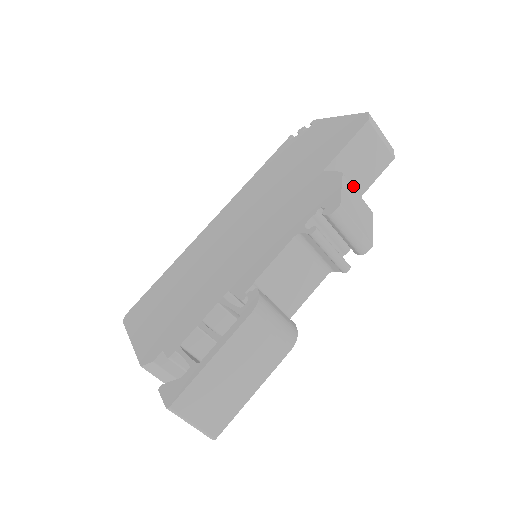
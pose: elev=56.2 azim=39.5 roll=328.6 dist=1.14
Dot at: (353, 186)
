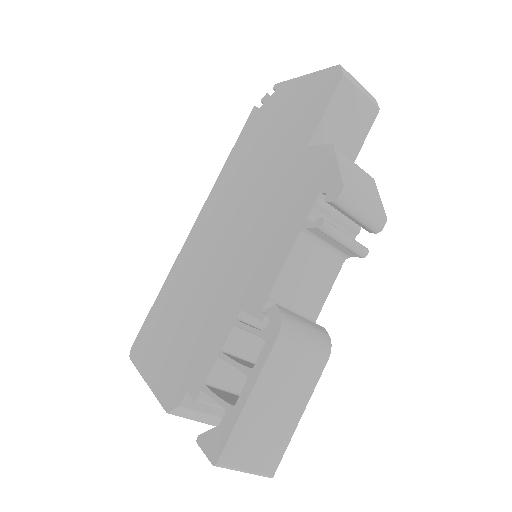
Dot at: (343, 153)
